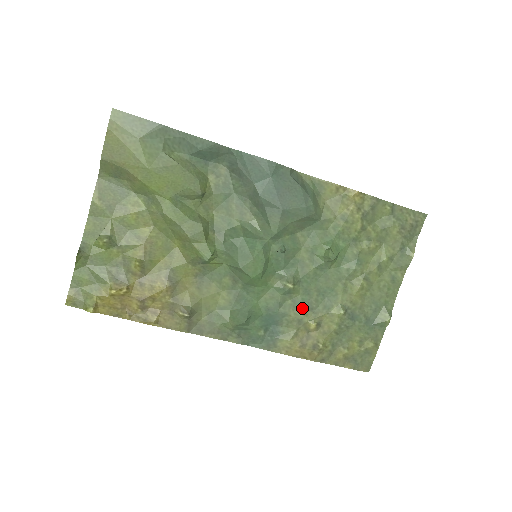
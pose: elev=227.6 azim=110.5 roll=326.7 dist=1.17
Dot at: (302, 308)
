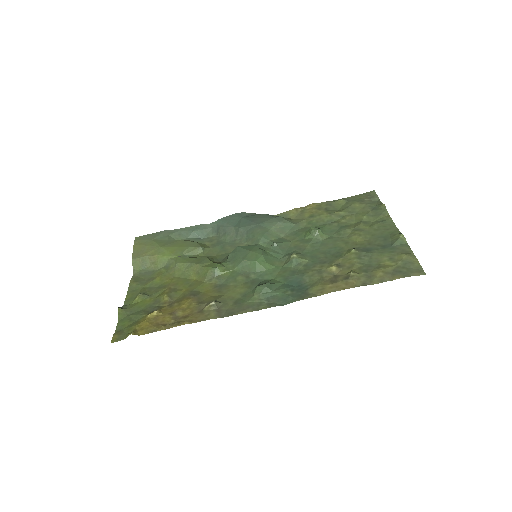
Dot at: (316, 265)
